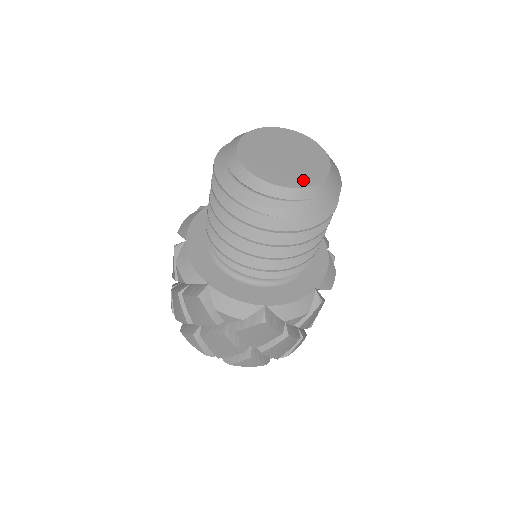
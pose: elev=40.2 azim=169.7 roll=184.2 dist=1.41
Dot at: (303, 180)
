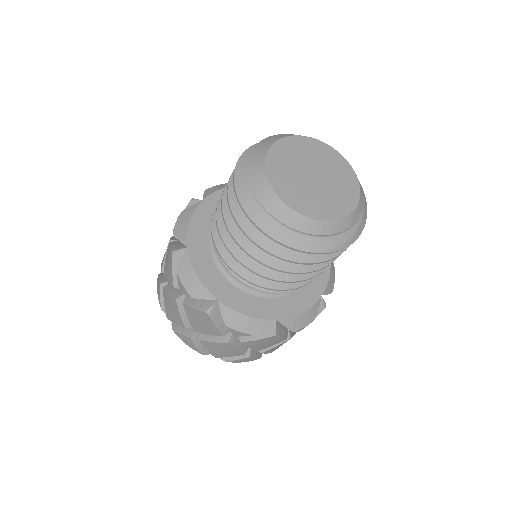
Dot at: (351, 192)
